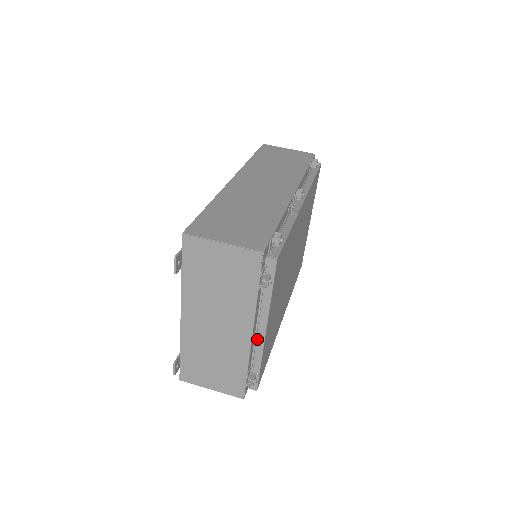
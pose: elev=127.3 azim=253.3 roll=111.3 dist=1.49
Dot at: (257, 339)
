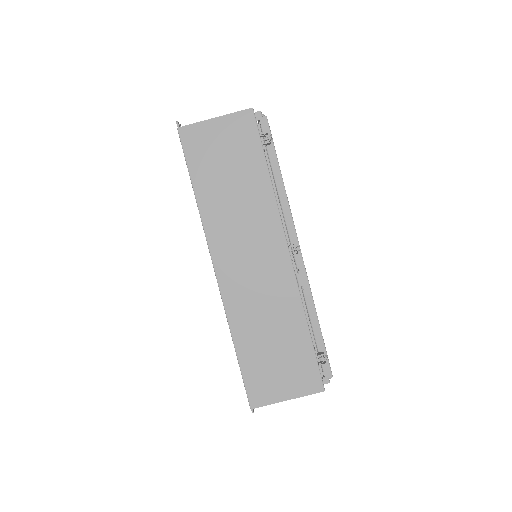
Dot at: occluded
